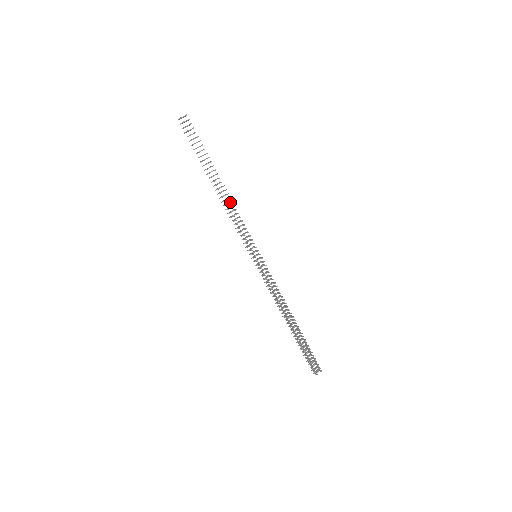
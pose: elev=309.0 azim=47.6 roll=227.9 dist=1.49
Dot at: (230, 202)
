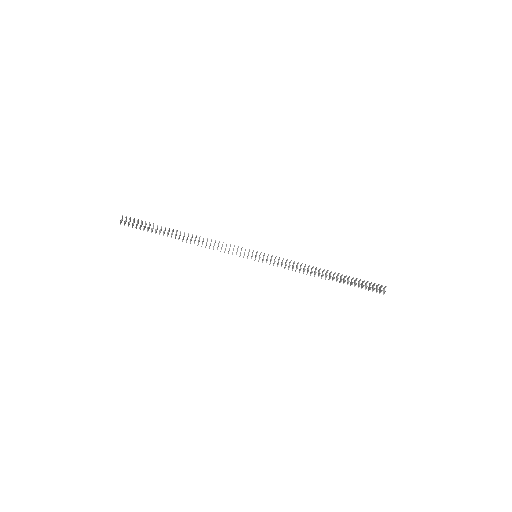
Dot at: (203, 240)
